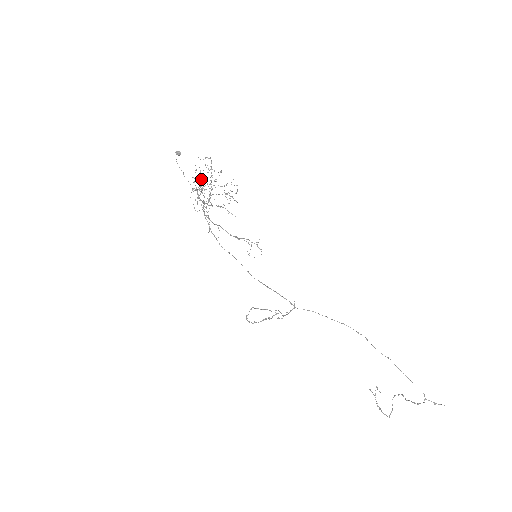
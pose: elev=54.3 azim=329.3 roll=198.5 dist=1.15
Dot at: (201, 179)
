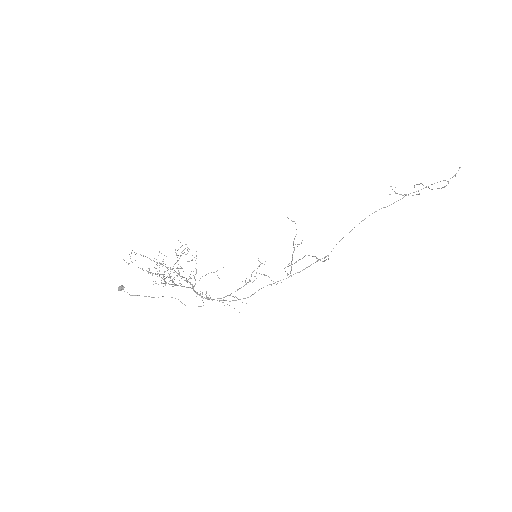
Dot at: occluded
